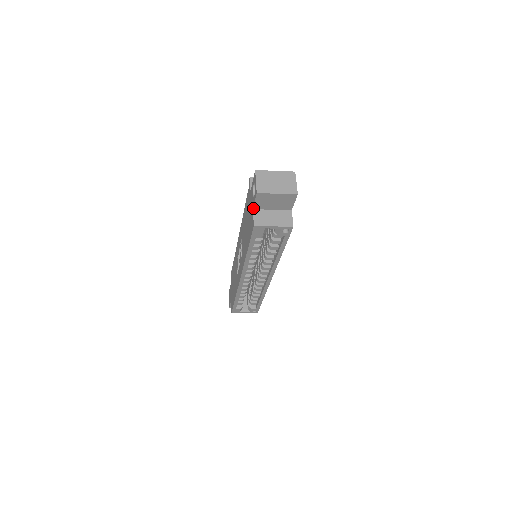
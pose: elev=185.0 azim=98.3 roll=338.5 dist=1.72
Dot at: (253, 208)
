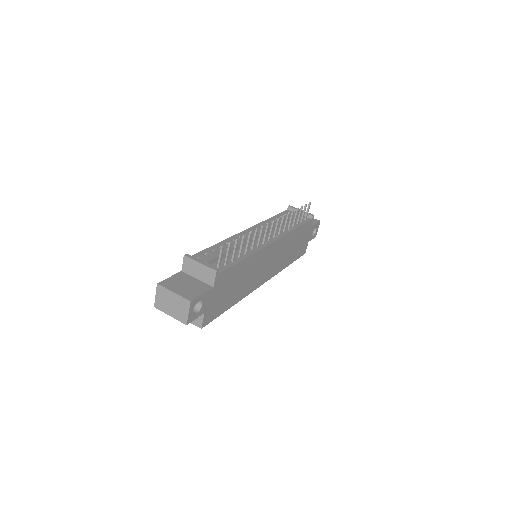
Dot at: occluded
